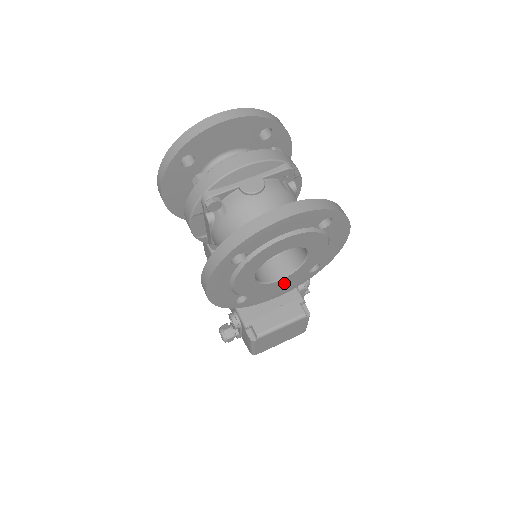
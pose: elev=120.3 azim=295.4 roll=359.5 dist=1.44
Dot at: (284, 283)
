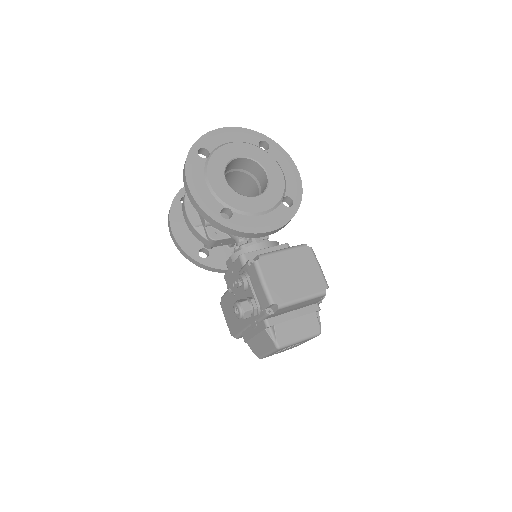
Dot at: (262, 205)
